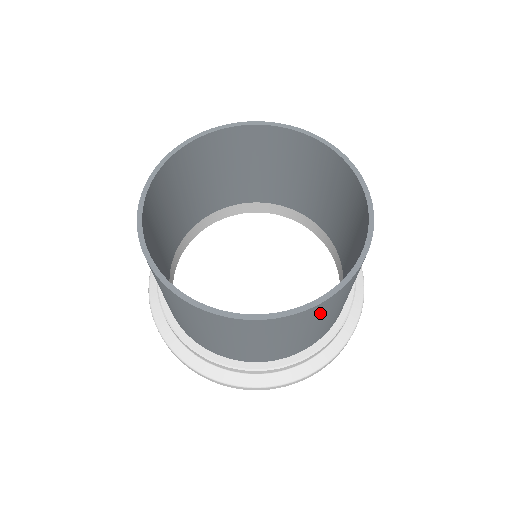
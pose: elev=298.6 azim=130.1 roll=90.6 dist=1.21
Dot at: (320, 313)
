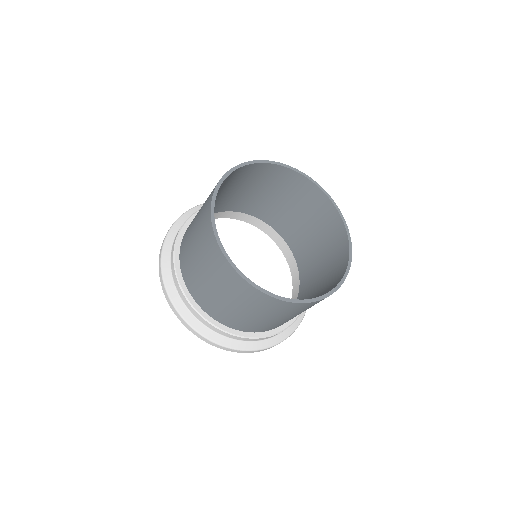
Dot at: (282, 310)
